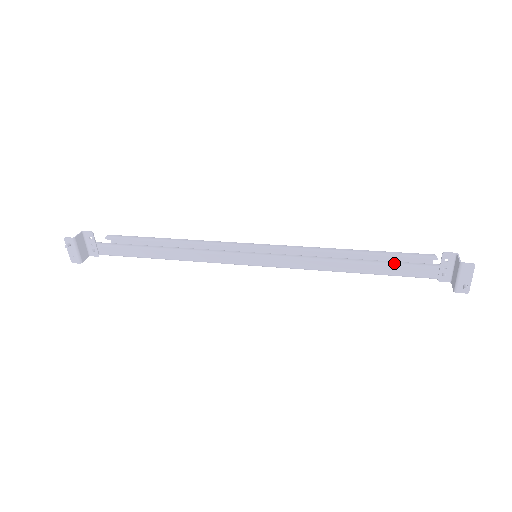
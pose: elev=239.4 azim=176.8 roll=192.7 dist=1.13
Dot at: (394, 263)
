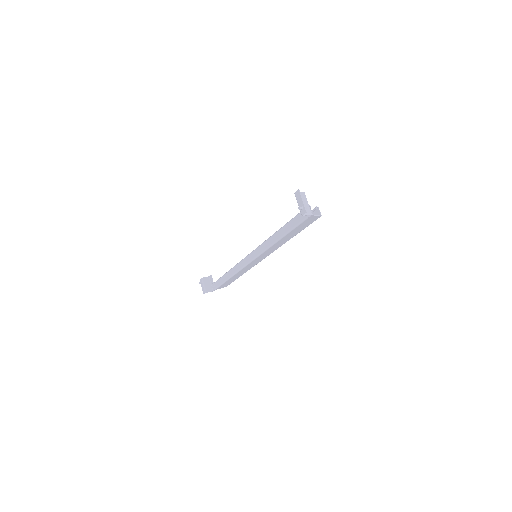
Dot at: (290, 220)
